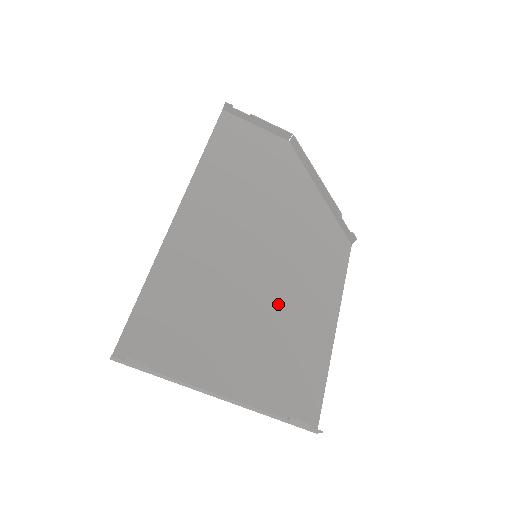
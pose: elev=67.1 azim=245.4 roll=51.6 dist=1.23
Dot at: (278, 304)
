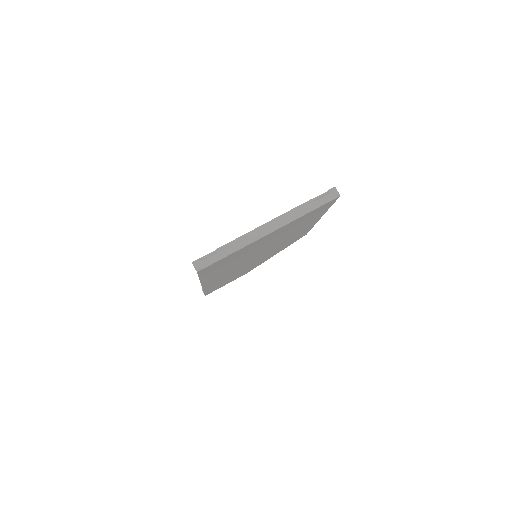
Dot at: (281, 239)
